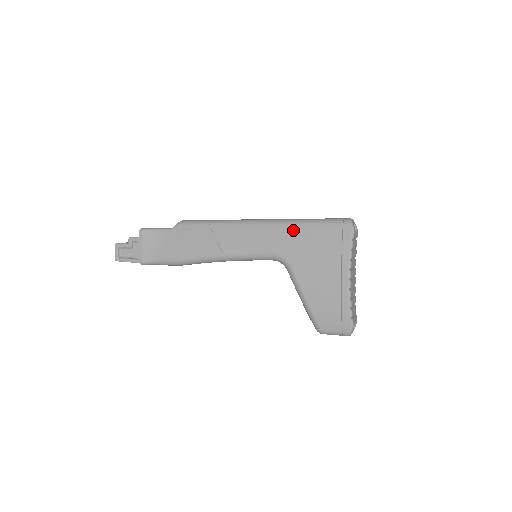
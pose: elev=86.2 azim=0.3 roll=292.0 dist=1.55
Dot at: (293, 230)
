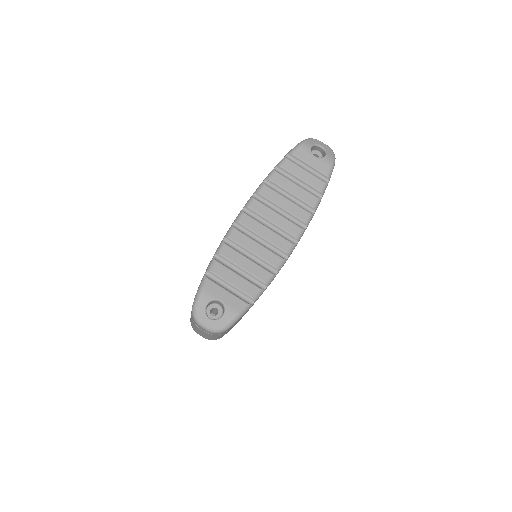
Dot at: occluded
